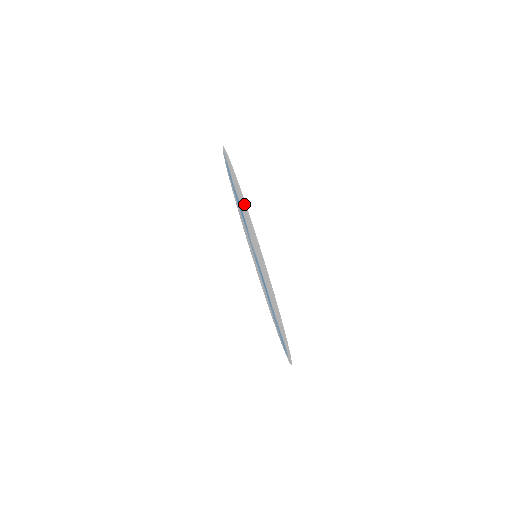
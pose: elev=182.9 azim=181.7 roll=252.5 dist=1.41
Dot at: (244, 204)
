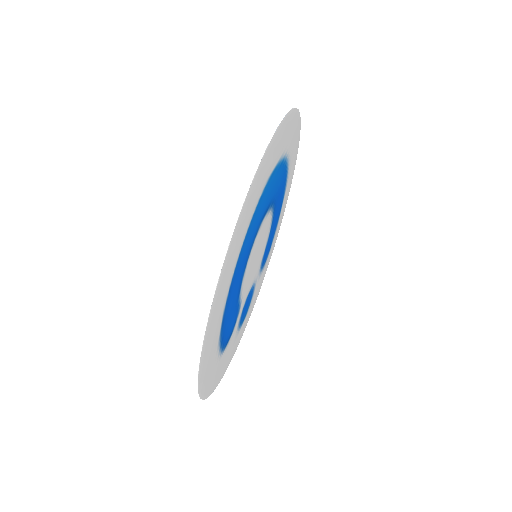
Dot at: (291, 125)
